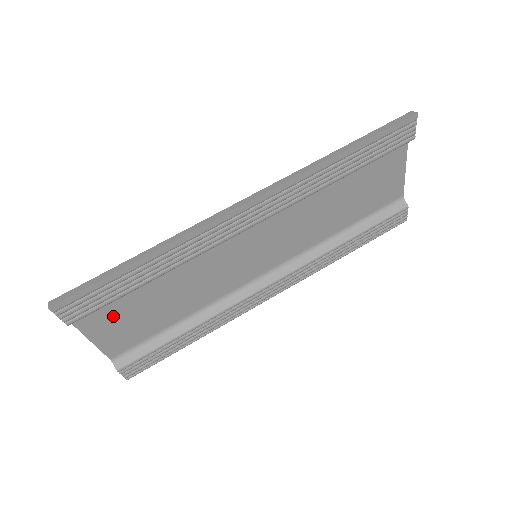
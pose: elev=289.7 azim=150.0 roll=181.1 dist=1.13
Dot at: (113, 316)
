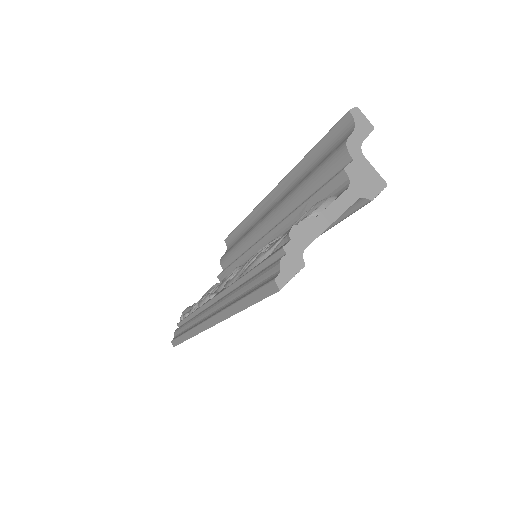
Dot at: occluded
